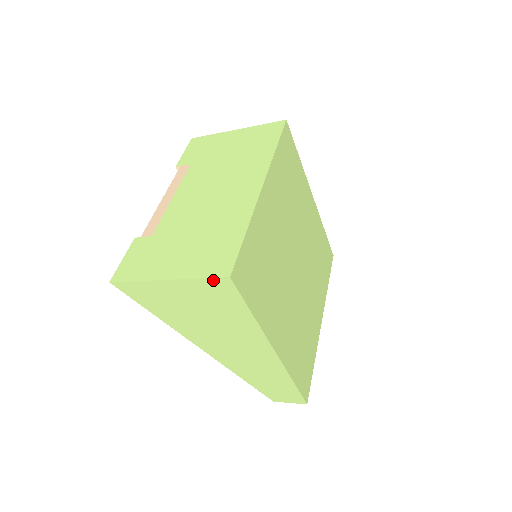
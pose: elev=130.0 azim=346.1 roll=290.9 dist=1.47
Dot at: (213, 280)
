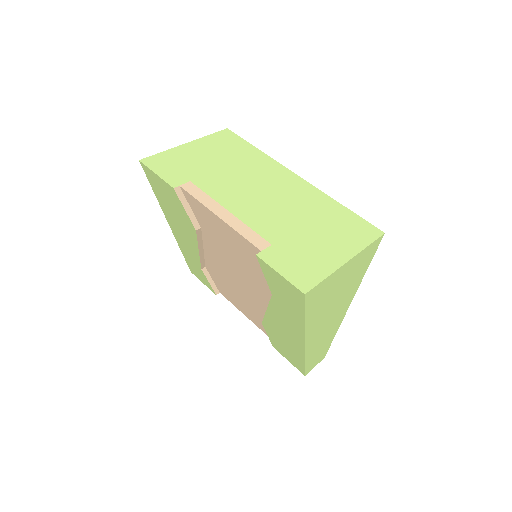
Dot at: (374, 242)
